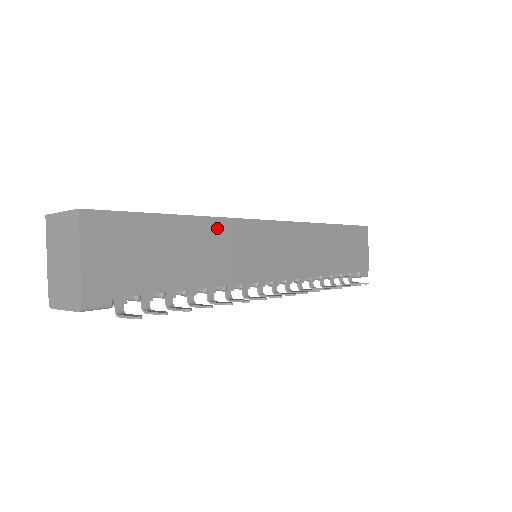
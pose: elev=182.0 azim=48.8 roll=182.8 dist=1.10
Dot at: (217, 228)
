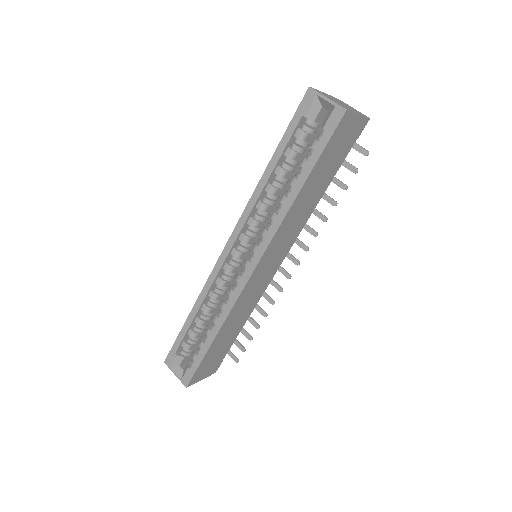
Dot at: (230, 319)
